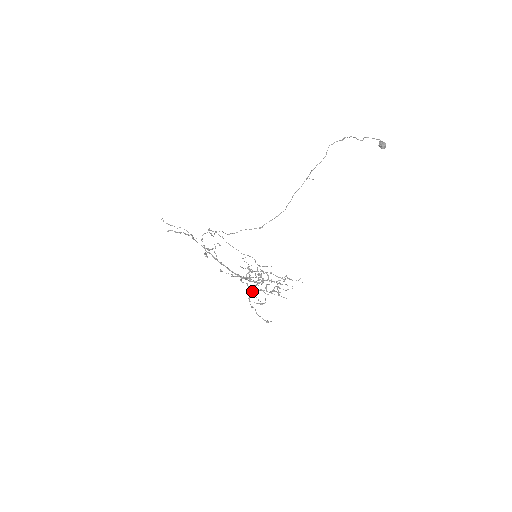
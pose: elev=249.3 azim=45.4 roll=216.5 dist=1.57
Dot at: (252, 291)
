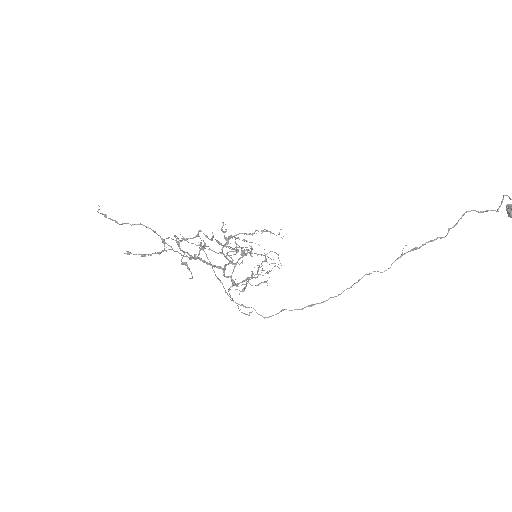
Dot at: (236, 284)
